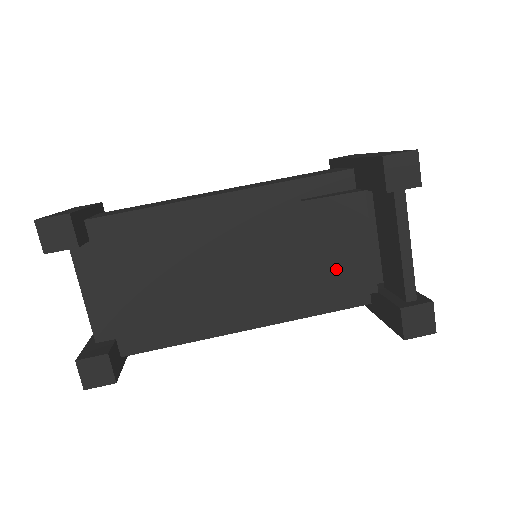
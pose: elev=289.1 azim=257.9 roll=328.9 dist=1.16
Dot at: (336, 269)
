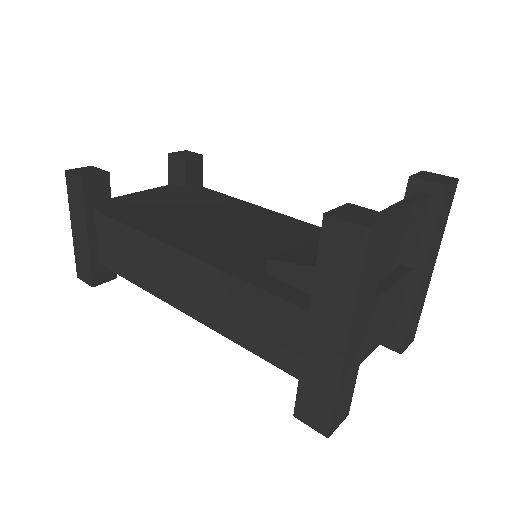
Dot at: (313, 252)
